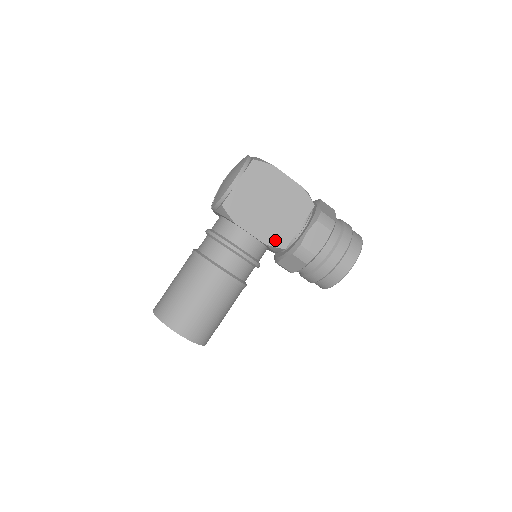
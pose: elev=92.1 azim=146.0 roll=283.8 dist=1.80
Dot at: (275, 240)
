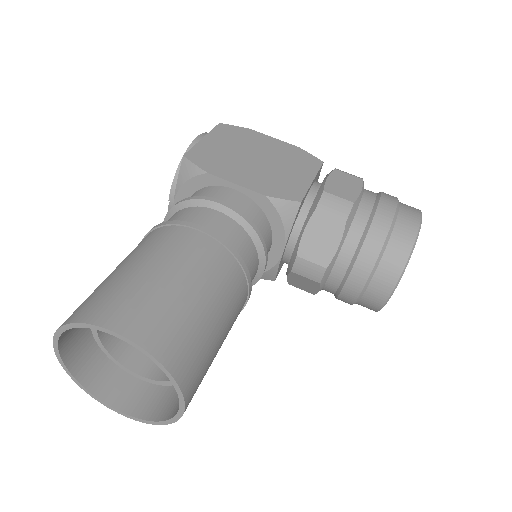
Dot at: (280, 192)
